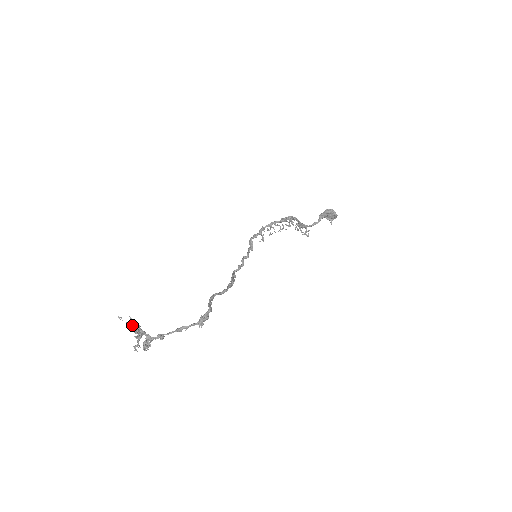
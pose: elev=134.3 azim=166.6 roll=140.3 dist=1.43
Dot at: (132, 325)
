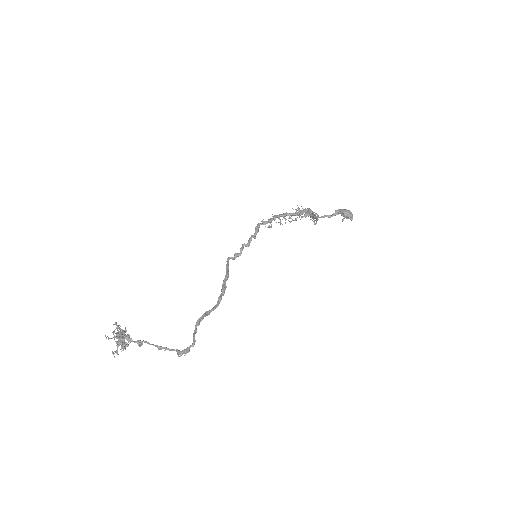
Dot at: (115, 324)
